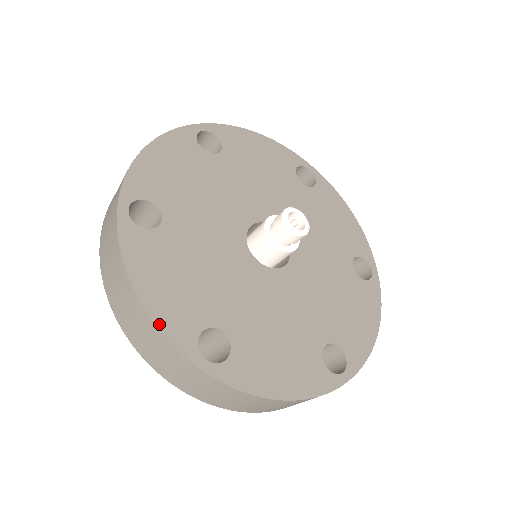
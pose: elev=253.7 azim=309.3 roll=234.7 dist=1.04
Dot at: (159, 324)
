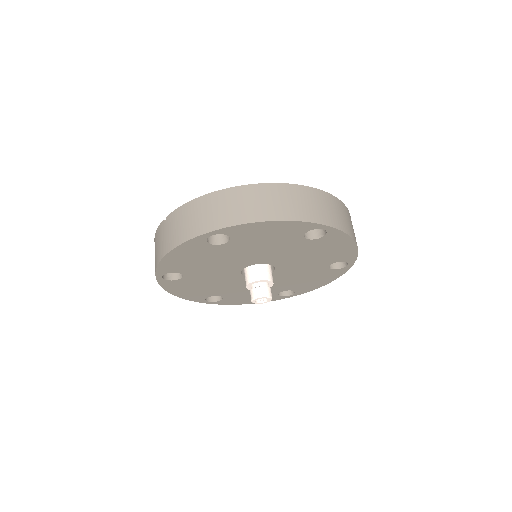
Dot at: (186, 299)
